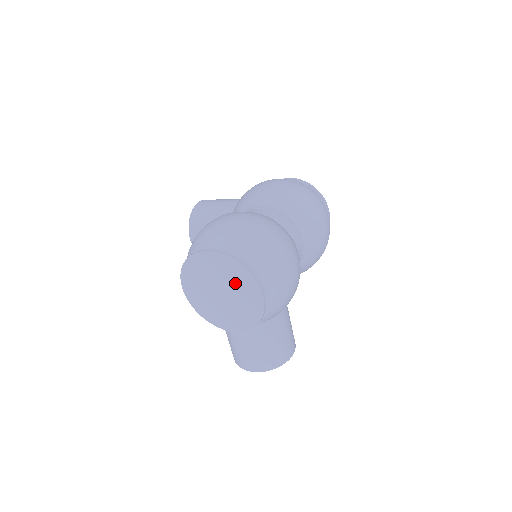
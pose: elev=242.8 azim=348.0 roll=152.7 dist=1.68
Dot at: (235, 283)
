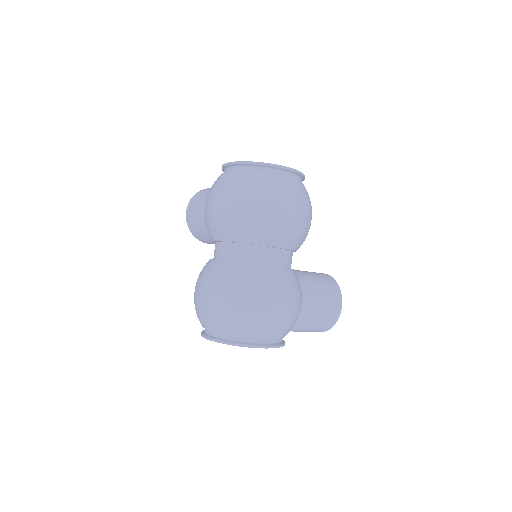
Dot at: occluded
